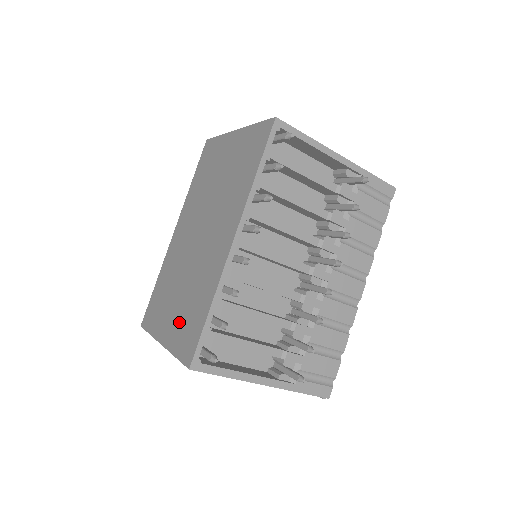
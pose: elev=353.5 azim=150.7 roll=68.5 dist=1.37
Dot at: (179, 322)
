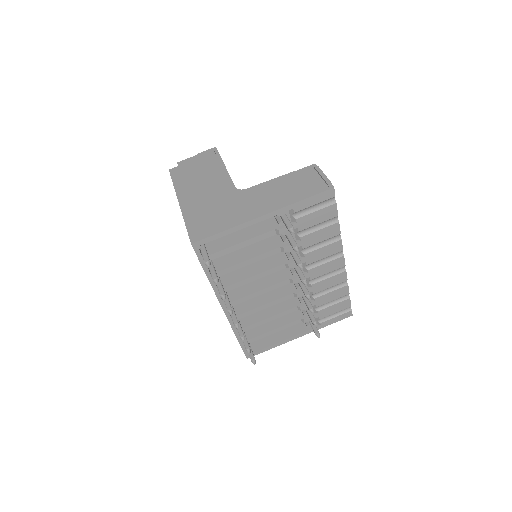
Dot at: occluded
